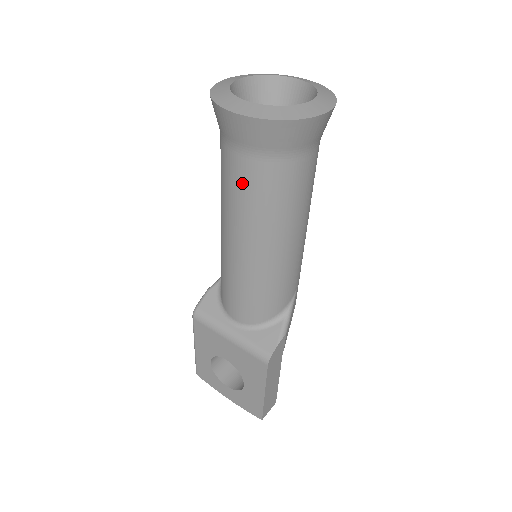
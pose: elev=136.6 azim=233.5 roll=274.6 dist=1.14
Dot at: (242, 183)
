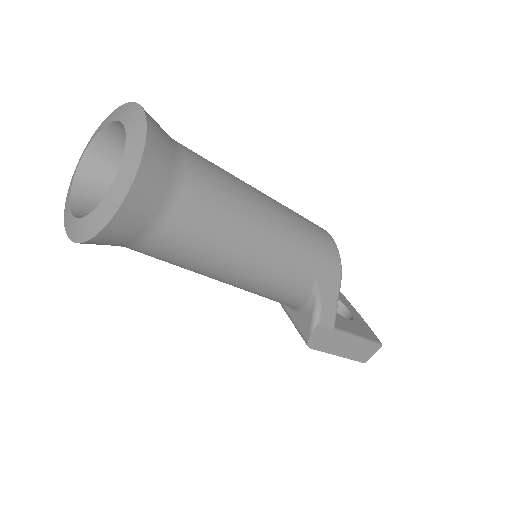
Dot at: occluded
